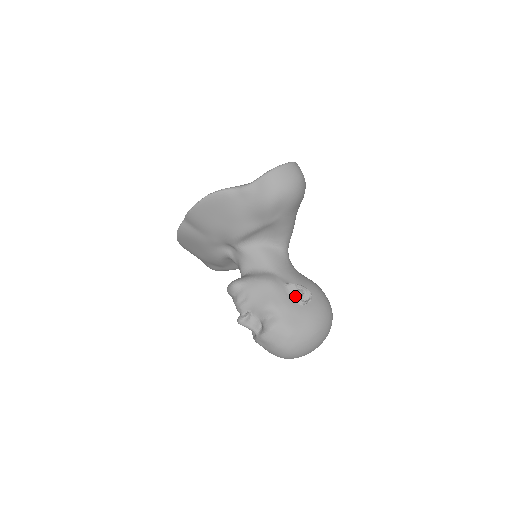
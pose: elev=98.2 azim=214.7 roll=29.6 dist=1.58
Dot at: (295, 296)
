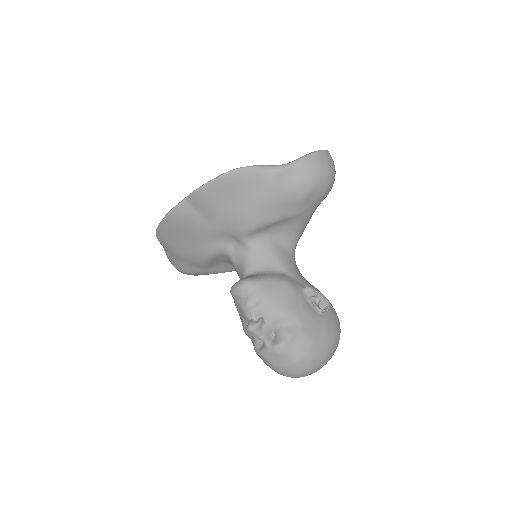
Dot at: (312, 303)
